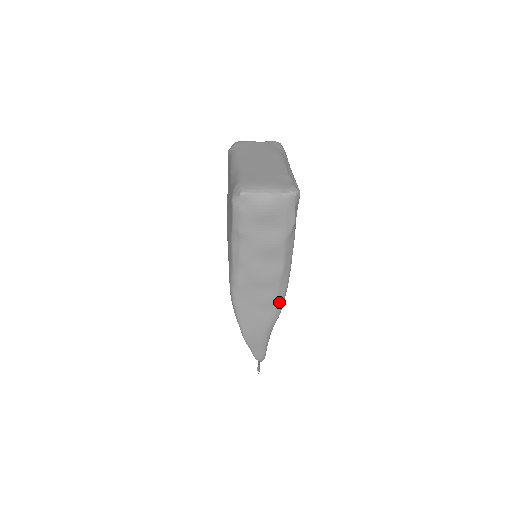
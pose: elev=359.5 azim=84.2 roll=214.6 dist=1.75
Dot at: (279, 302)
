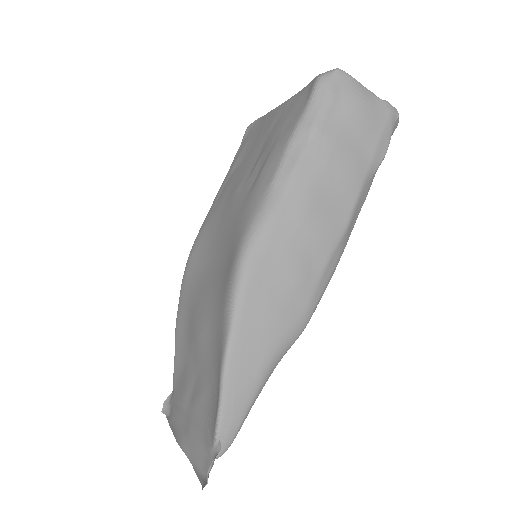
Dot at: (316, 296)
